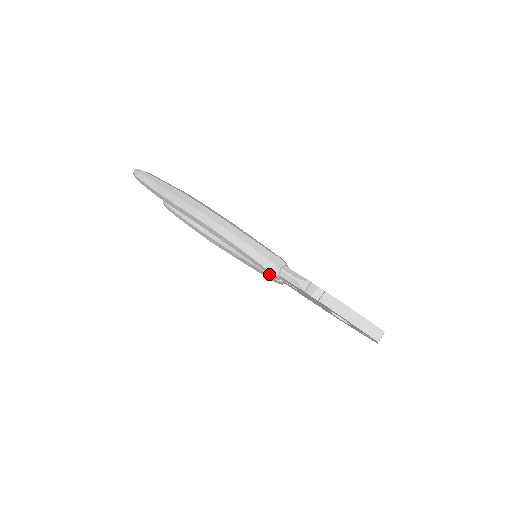
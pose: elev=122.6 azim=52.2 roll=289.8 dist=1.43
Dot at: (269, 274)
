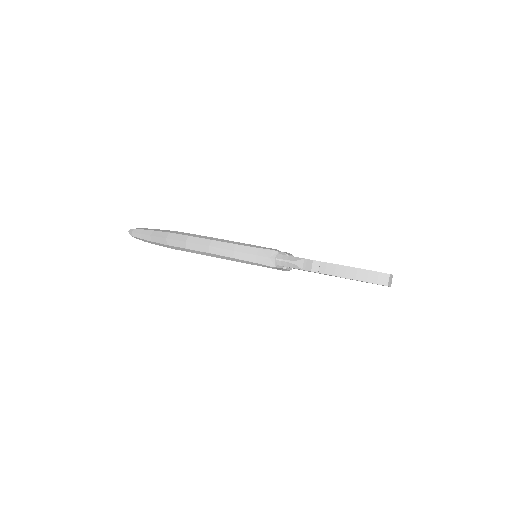
Dot at: occluded
